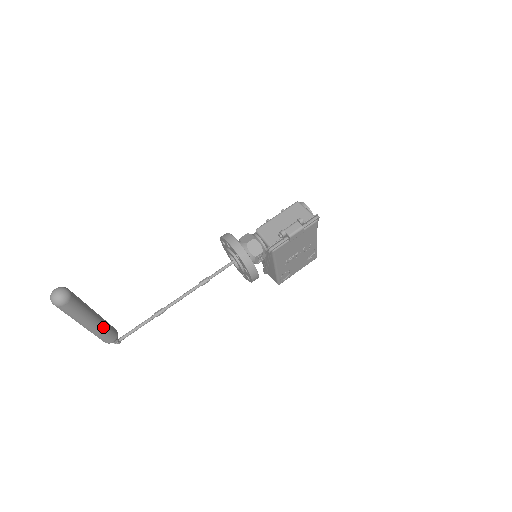
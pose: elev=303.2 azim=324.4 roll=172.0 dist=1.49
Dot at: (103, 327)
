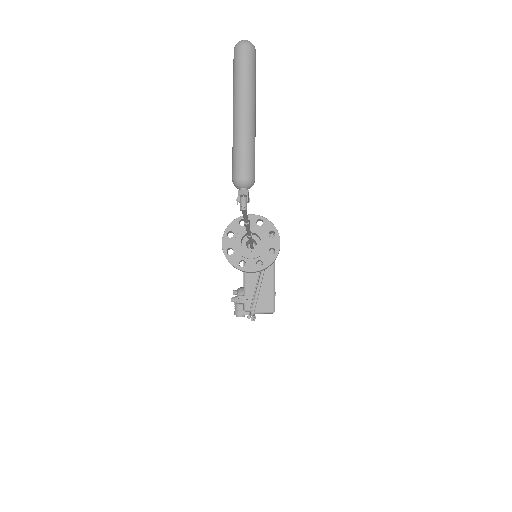
Dot at: occluded
